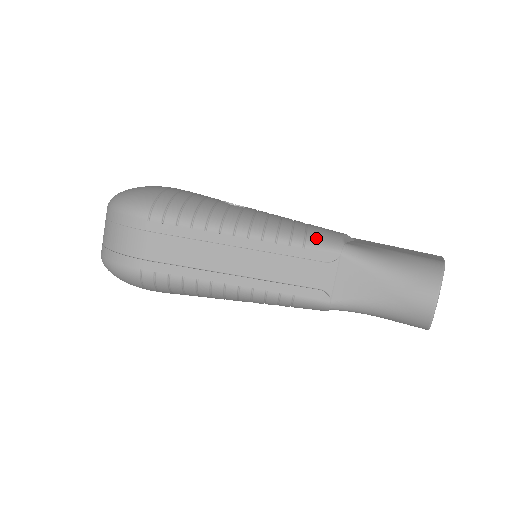
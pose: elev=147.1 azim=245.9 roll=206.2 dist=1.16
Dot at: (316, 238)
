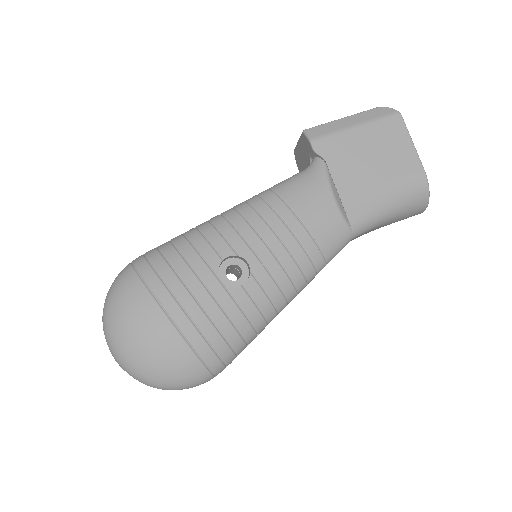
Dot at: (332, 250)
